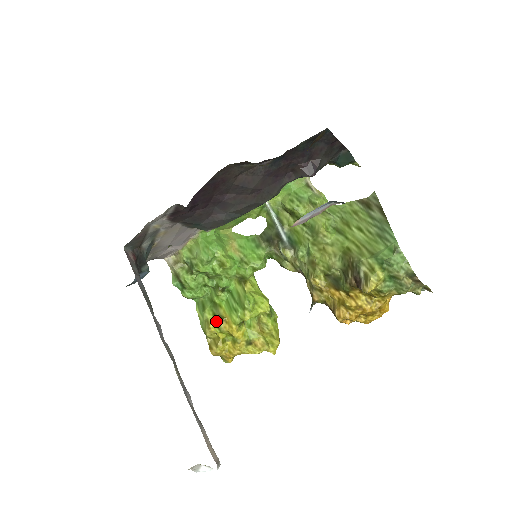
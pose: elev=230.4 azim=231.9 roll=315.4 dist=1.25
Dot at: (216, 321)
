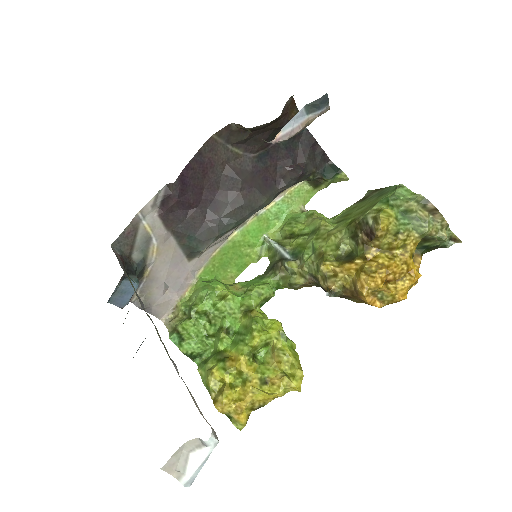
Dot at: (220, 363)
